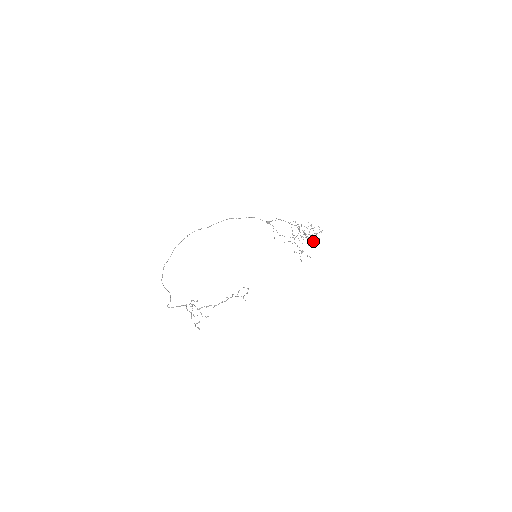
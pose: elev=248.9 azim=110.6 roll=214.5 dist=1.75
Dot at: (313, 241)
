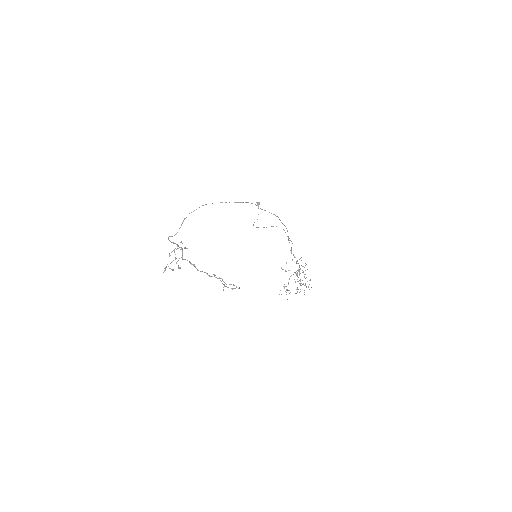
Dot at: occluded
